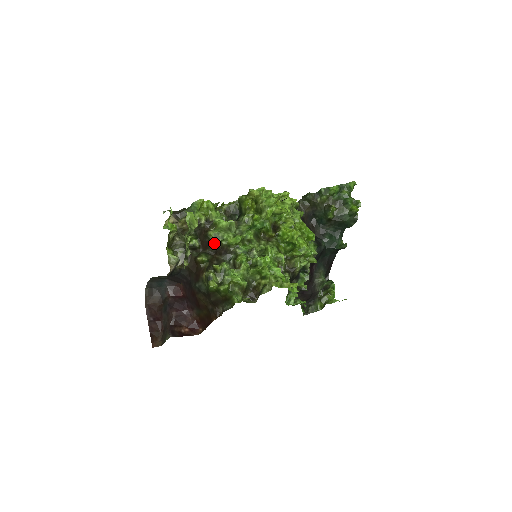
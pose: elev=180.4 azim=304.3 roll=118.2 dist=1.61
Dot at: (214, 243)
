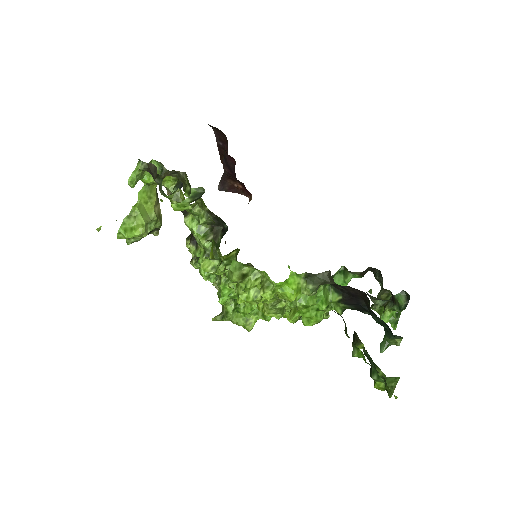
Dot at: occluded
